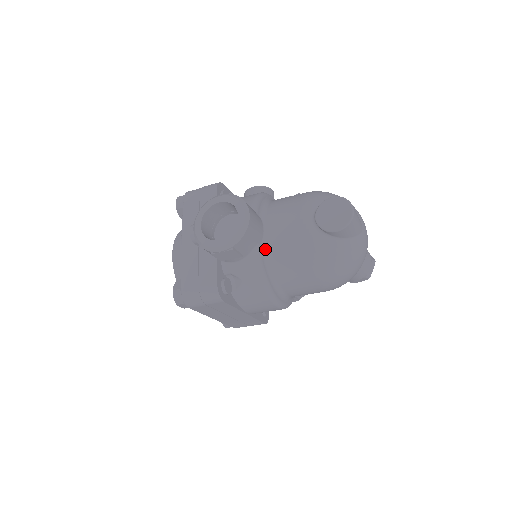
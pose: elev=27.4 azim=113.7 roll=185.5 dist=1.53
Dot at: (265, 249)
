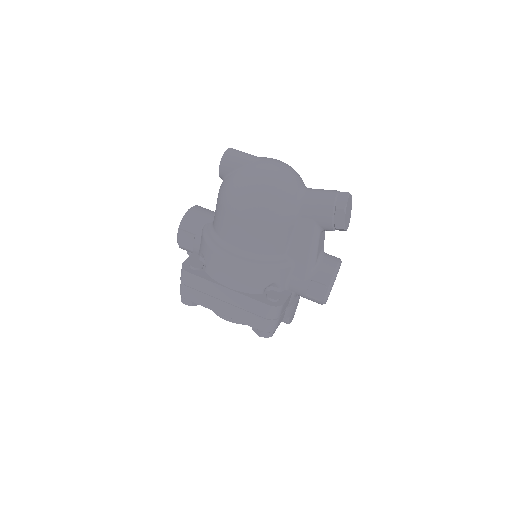
Dot at: (212, 224)
